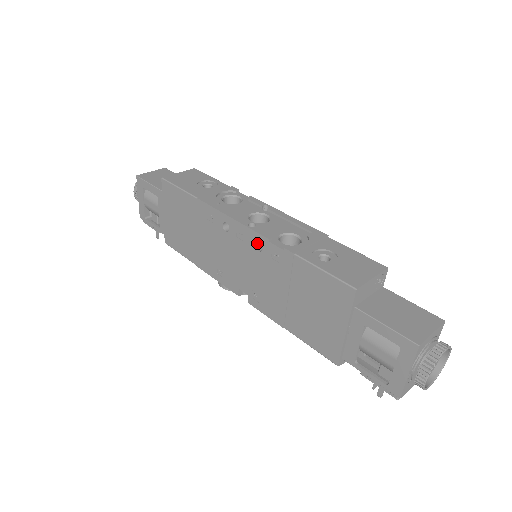
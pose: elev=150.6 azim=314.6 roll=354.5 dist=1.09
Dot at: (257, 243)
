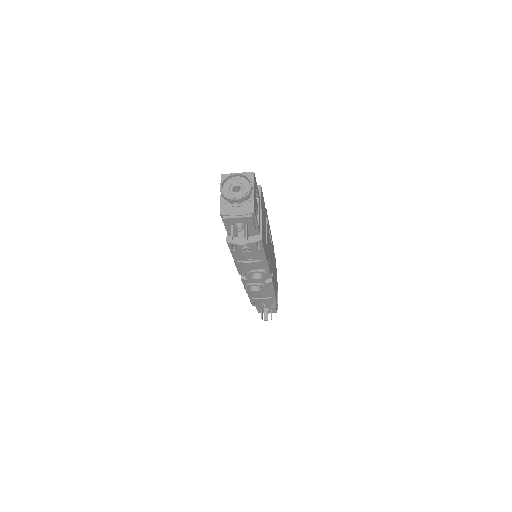
Dot at: occluded
